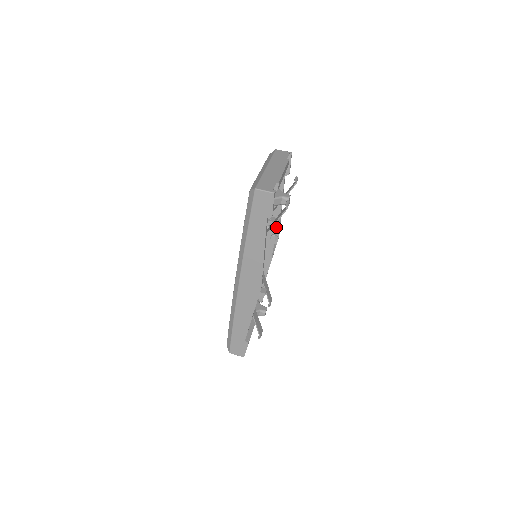
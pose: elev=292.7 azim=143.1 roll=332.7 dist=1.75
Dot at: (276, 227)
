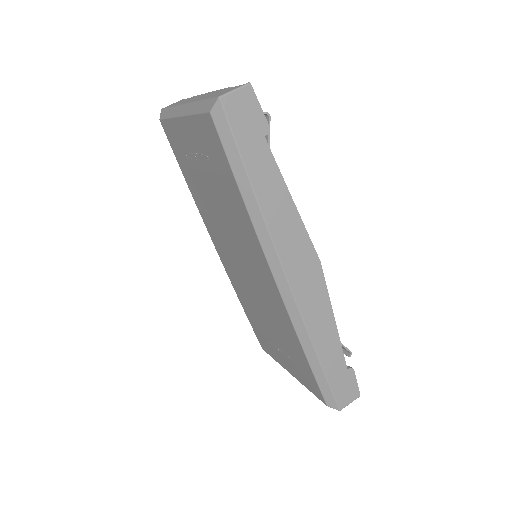
Dot at: occluded
